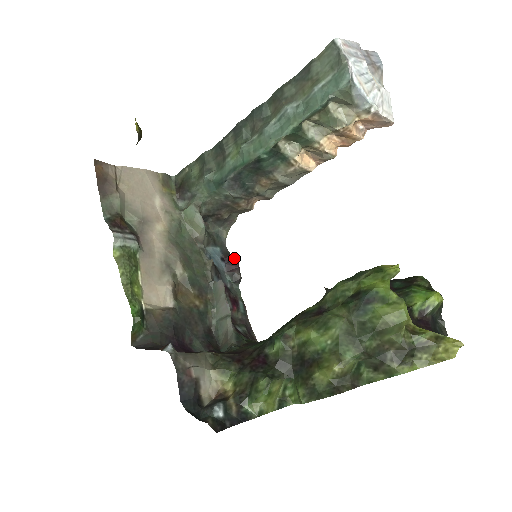
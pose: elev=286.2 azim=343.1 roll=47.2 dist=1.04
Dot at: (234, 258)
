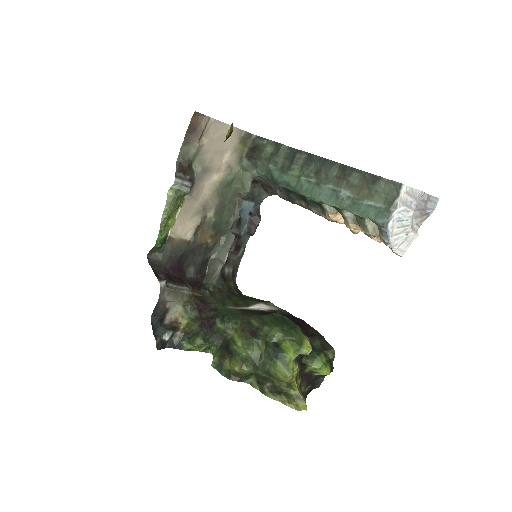
Dot at: (259, 218)
